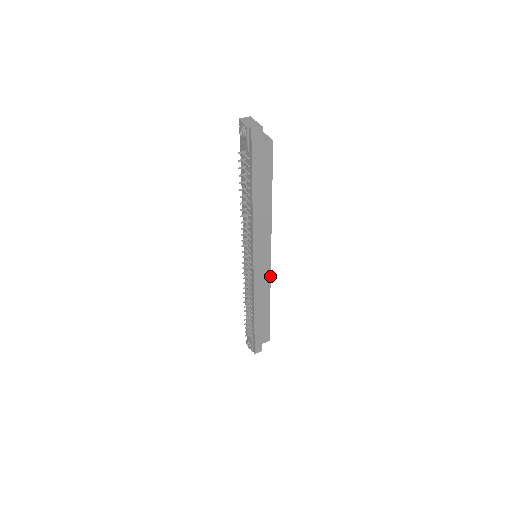
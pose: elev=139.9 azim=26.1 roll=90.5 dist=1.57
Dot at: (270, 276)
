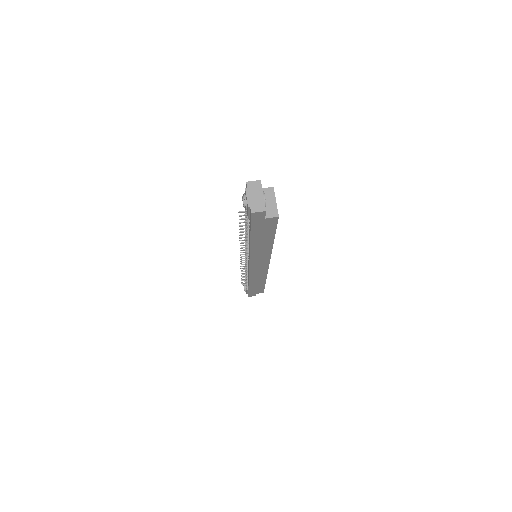
Dot at: (267, 271)
